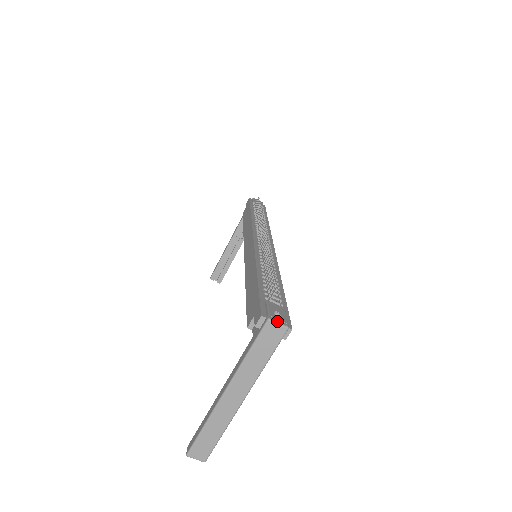
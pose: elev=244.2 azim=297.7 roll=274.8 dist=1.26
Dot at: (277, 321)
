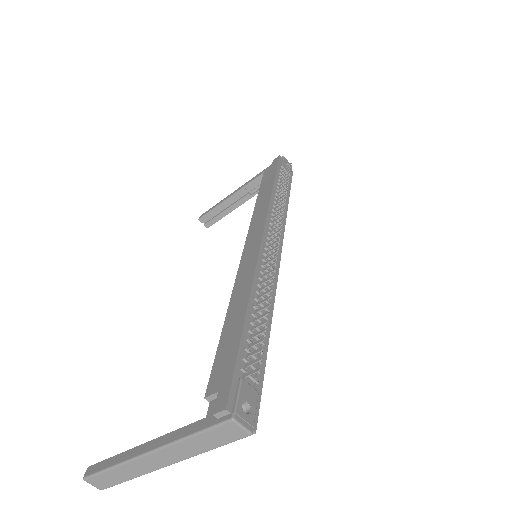
Dot at: (242, 423)
